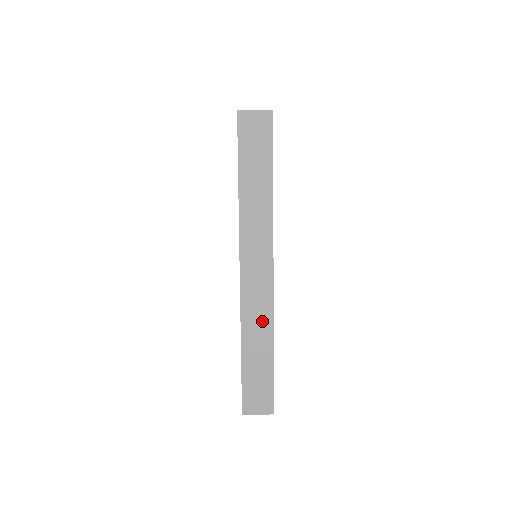
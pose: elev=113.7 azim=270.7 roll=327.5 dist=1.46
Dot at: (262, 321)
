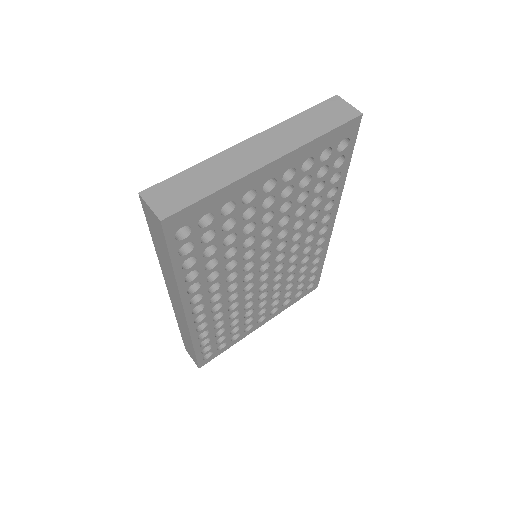
Dot at: (185, 329)
